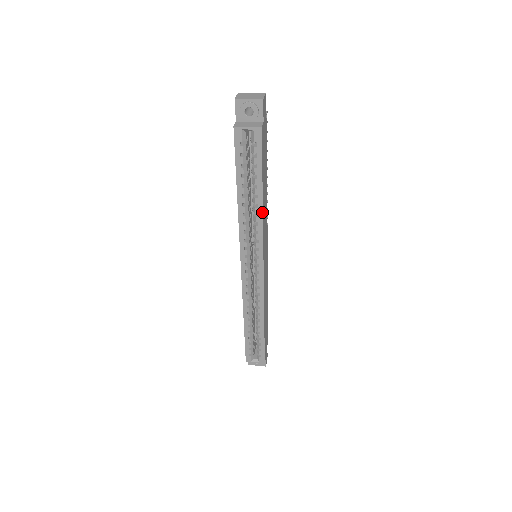
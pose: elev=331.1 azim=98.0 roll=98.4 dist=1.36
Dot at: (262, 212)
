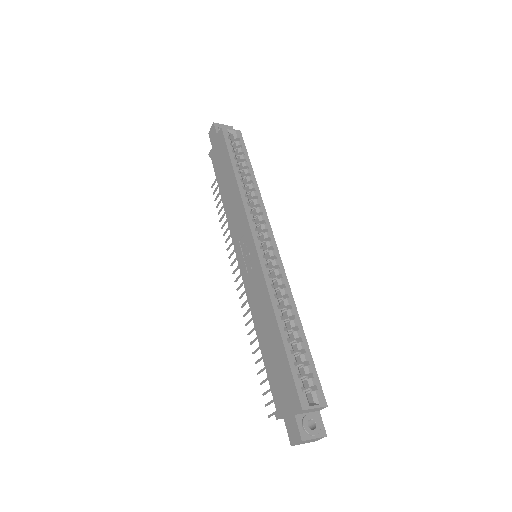
Dot at: (258, 188)
